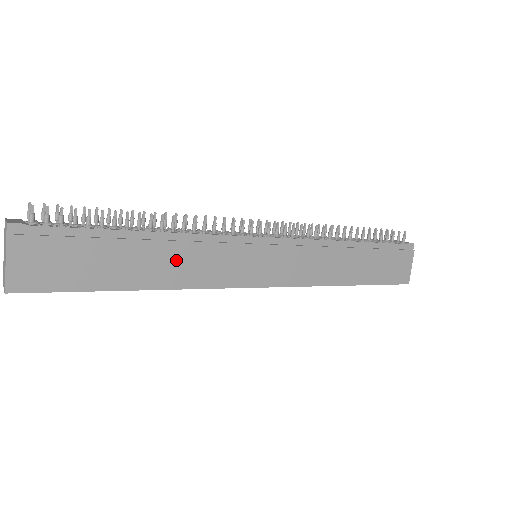
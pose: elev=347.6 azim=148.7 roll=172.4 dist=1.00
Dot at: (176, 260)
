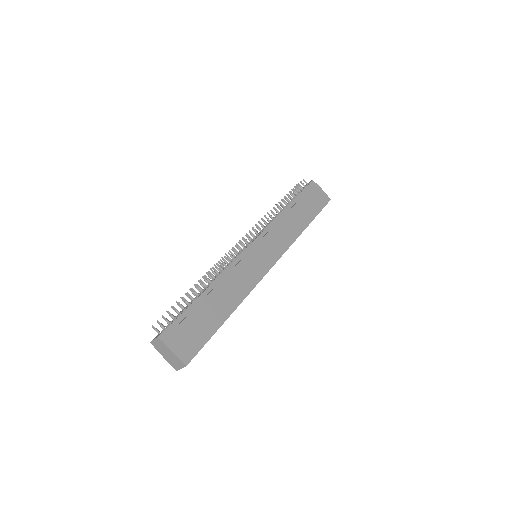
Dot at: (230, 289)
